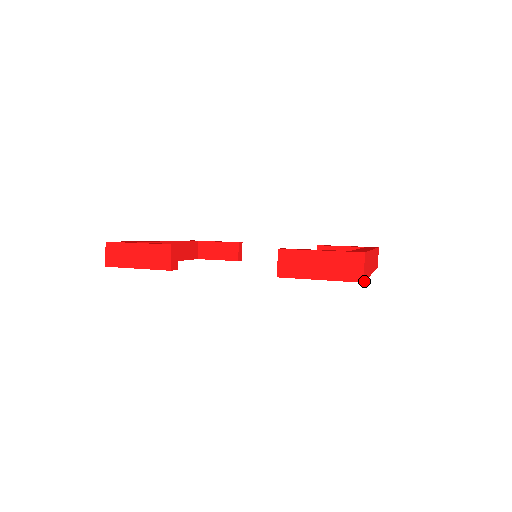
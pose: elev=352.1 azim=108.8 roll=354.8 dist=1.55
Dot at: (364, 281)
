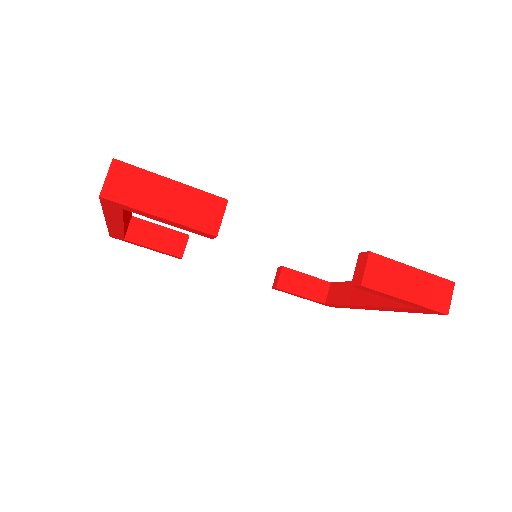
Dot at: (441, 314)
